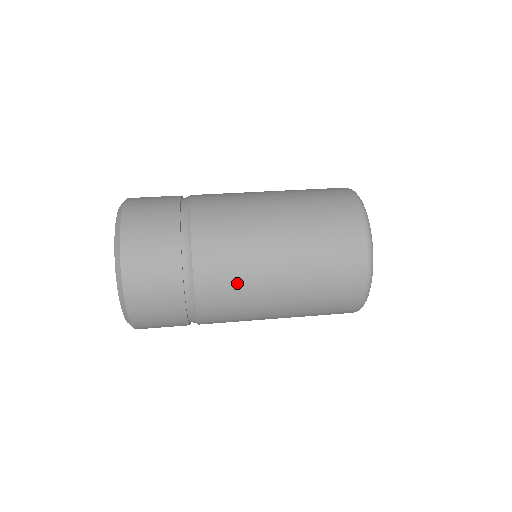
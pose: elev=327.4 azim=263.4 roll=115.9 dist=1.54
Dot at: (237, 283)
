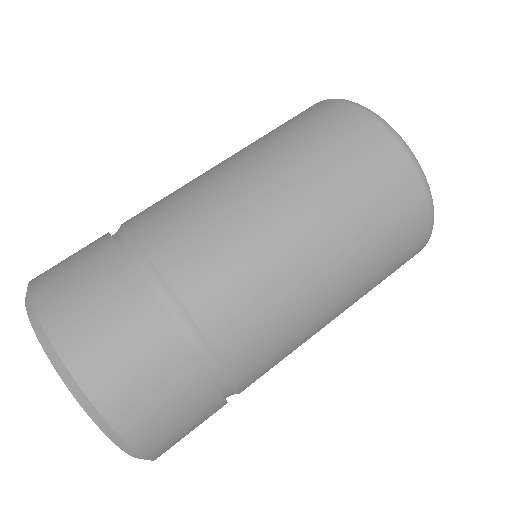
Dot at: (277, 319)
